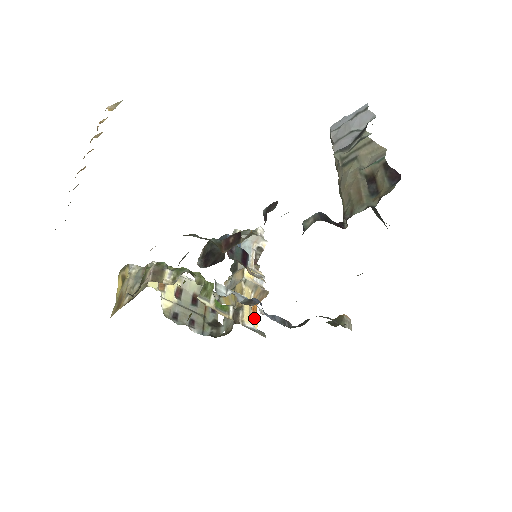
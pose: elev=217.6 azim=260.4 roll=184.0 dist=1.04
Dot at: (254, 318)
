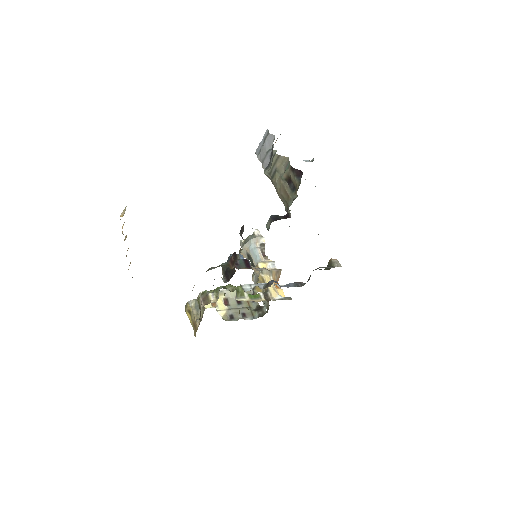
Dot at: (280, 291)
